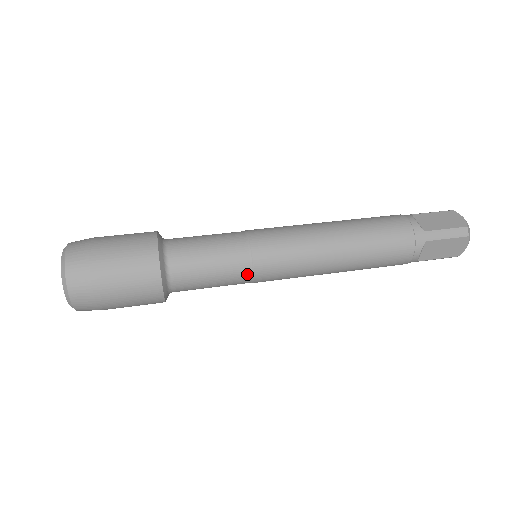
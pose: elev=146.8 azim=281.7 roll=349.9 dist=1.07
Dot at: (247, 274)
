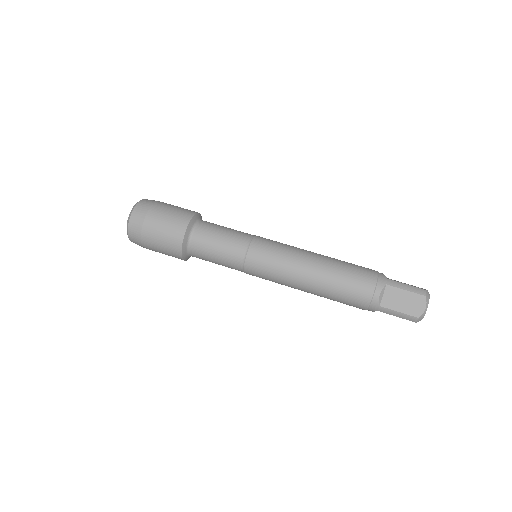
Dot at: (241, 271)
